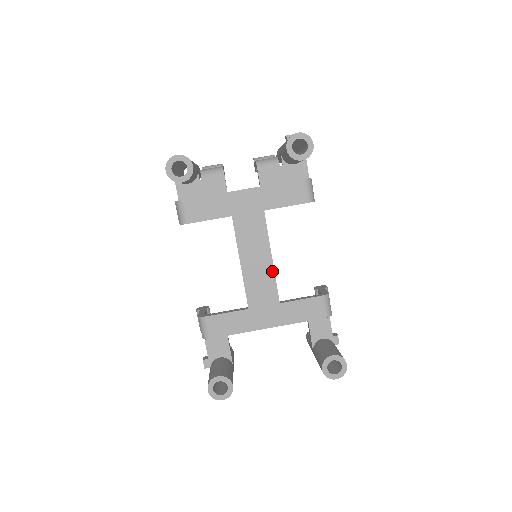
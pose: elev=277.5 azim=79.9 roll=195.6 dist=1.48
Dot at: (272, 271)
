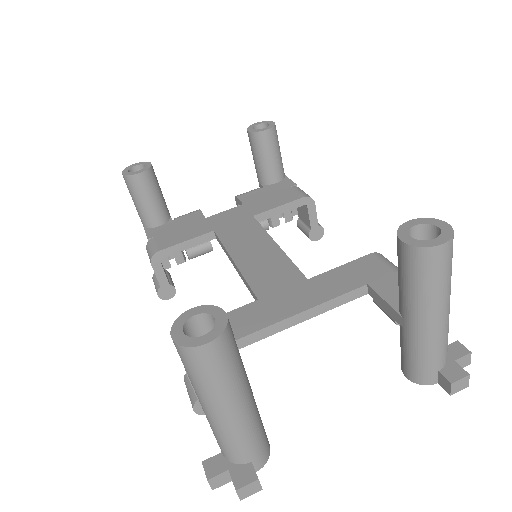
Dot at: (282, 254)
